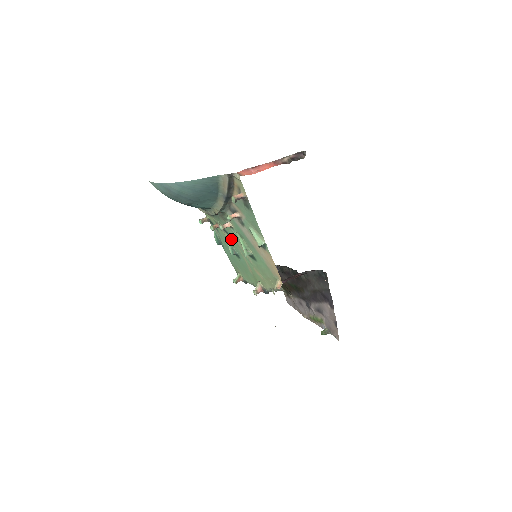
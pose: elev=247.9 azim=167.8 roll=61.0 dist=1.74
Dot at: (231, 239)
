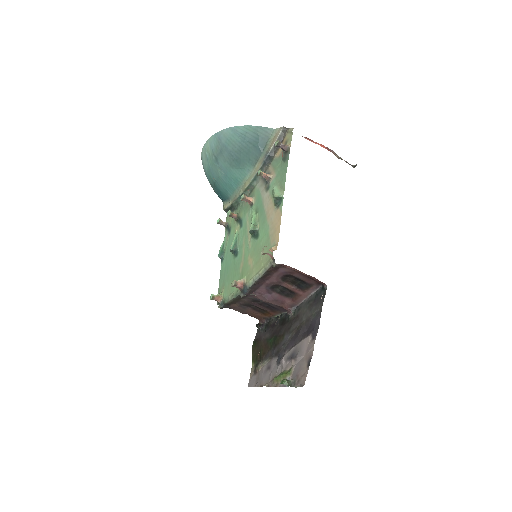
Dot at: (241, 228)
